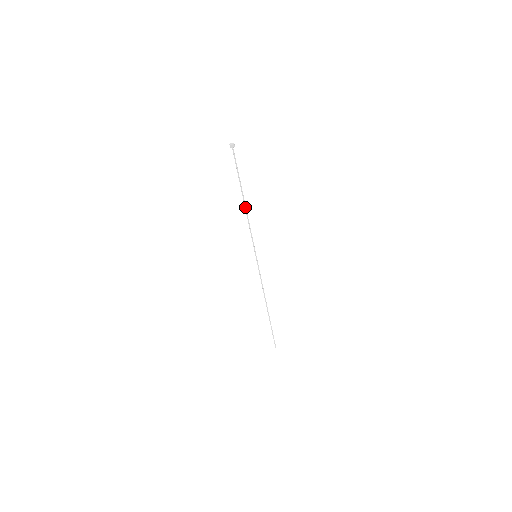
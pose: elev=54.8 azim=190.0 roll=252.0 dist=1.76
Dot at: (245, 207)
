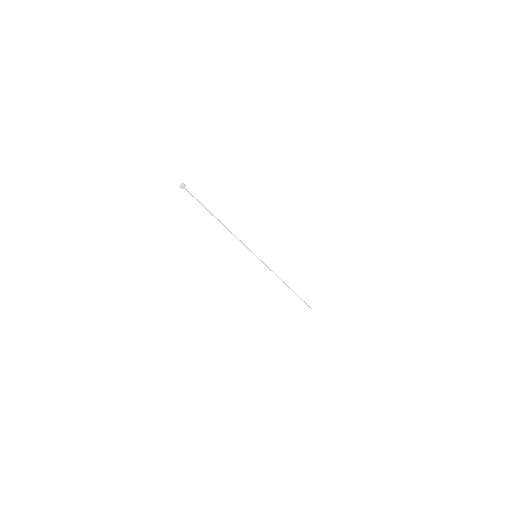
Dot at: (224, 226)
